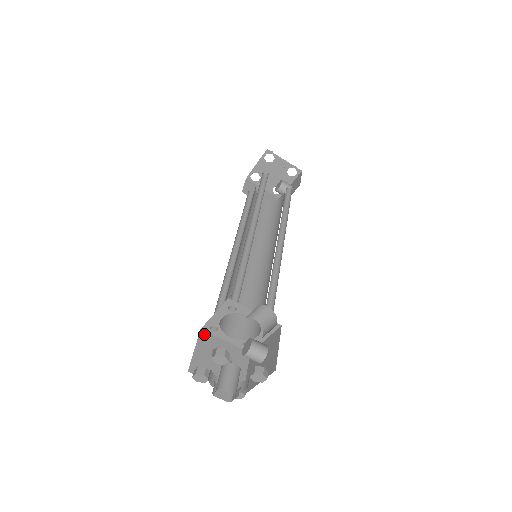
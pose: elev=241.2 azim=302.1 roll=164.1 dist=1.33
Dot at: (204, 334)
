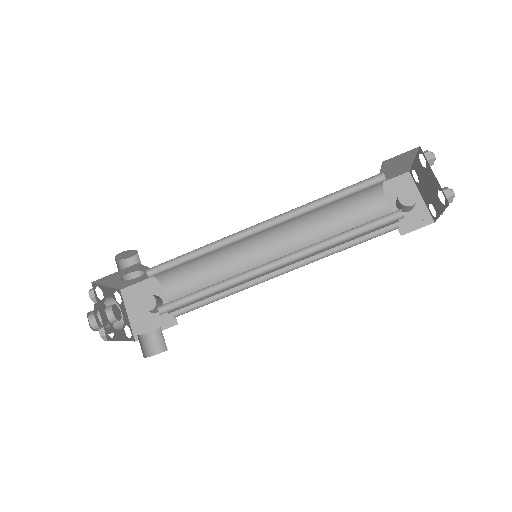
Dot at: (137, 265)
